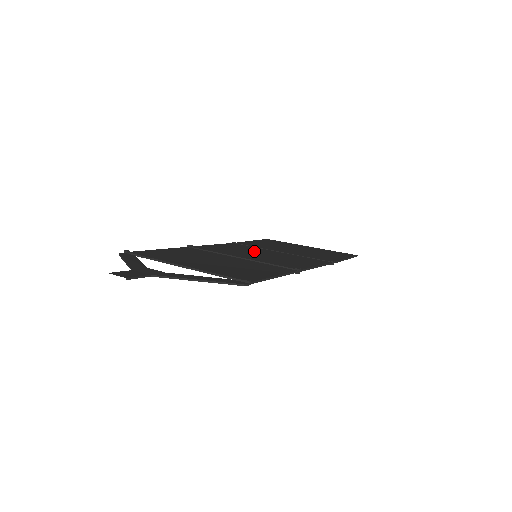
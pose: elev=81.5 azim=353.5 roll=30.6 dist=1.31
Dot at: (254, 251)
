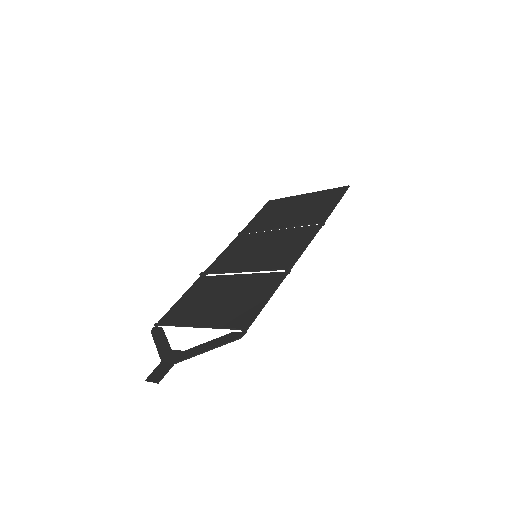
Dot at: (255, 245)
